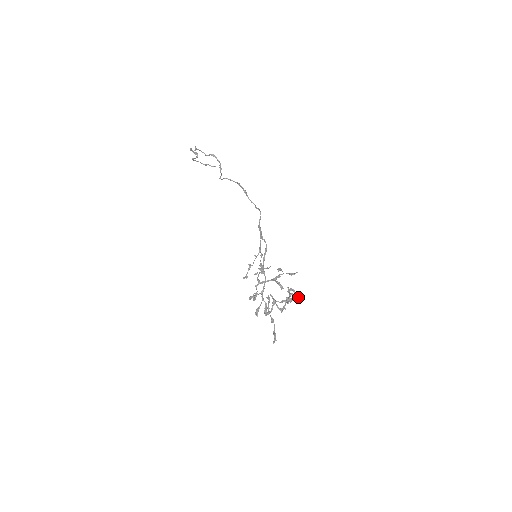
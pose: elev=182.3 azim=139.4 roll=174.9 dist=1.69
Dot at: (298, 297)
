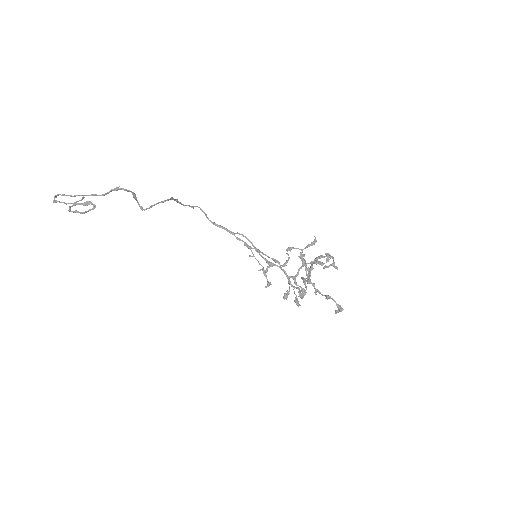
Dot at: (333, 258)
